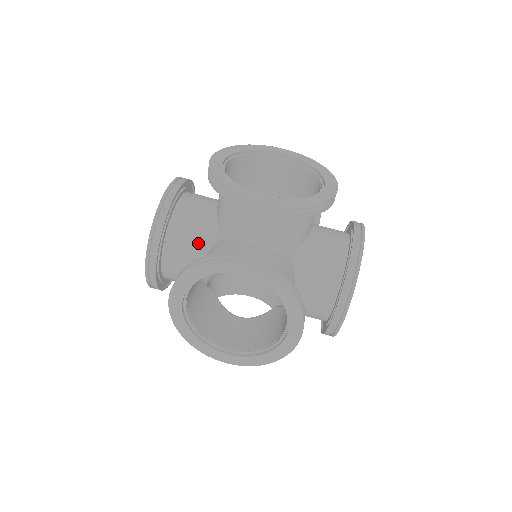
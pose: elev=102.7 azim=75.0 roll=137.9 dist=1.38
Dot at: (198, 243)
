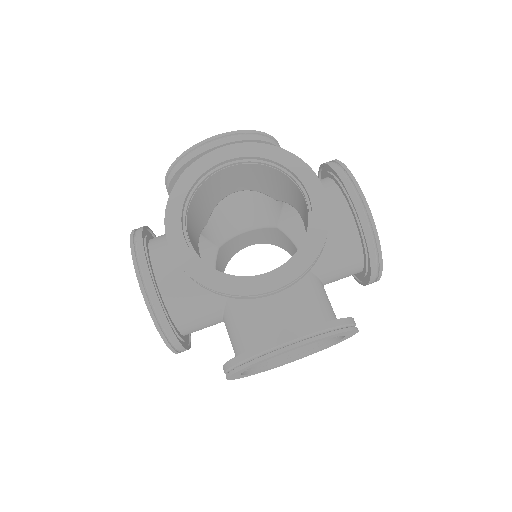
Dot at: occluded
